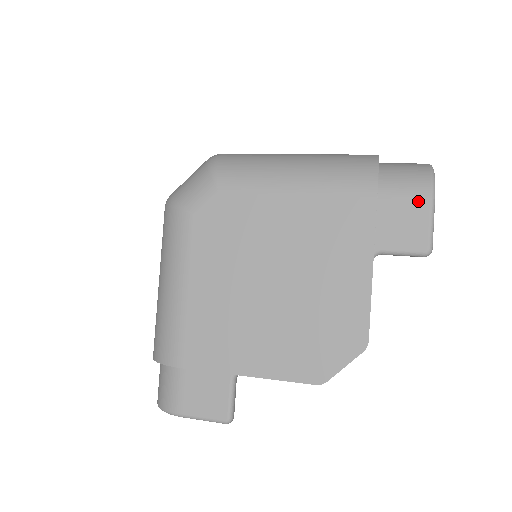
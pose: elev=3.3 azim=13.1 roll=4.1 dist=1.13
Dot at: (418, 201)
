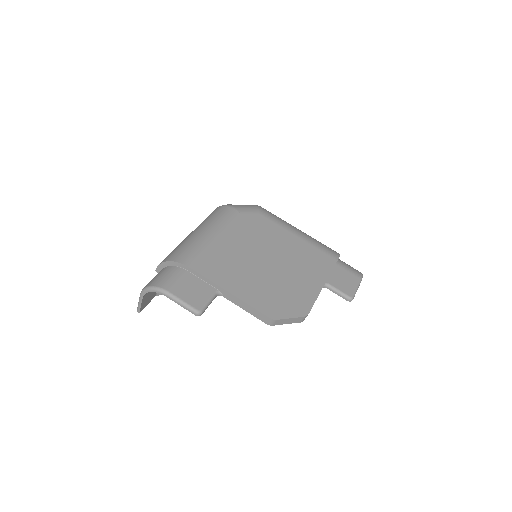
Dot at: (354, 276)
